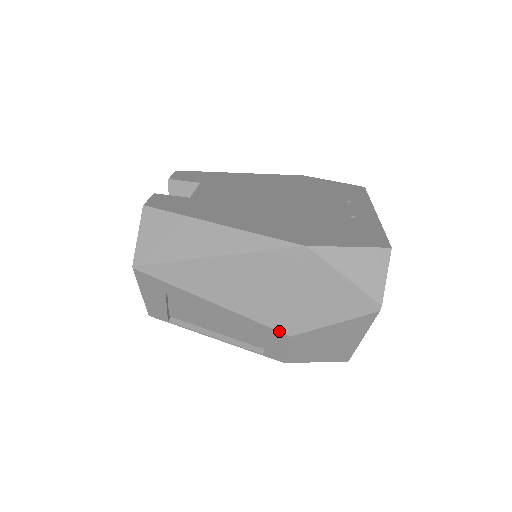
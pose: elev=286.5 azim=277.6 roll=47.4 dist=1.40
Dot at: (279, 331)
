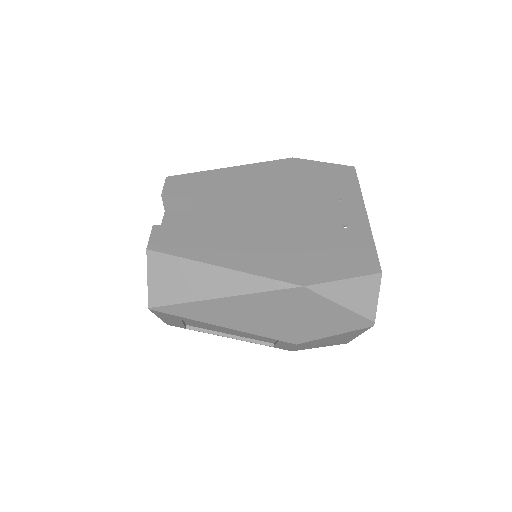
Dot at: (286, 342)
